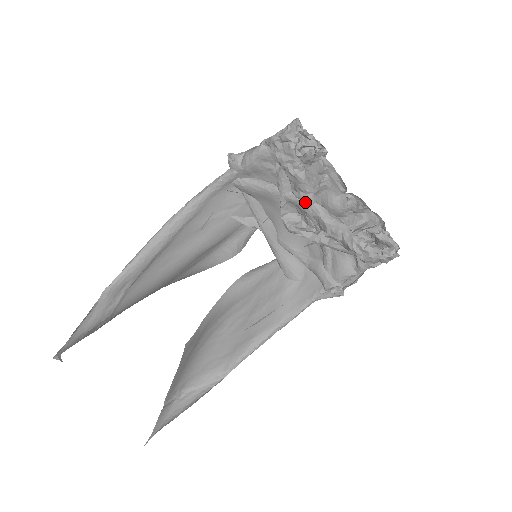
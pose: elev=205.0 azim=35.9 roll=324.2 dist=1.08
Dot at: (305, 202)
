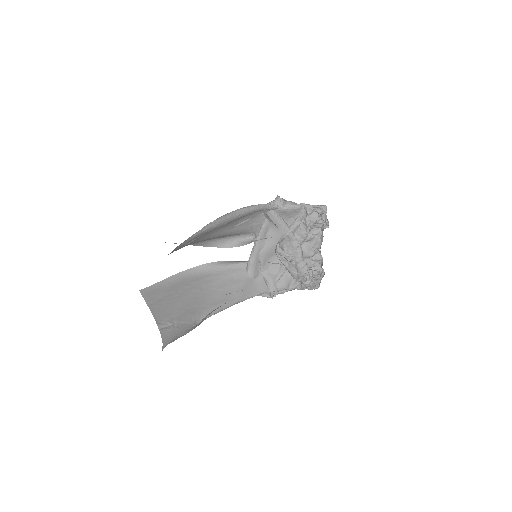
Dot at: (298, 243)
